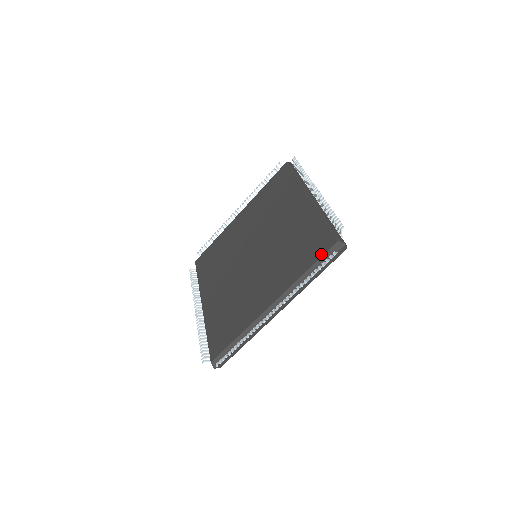
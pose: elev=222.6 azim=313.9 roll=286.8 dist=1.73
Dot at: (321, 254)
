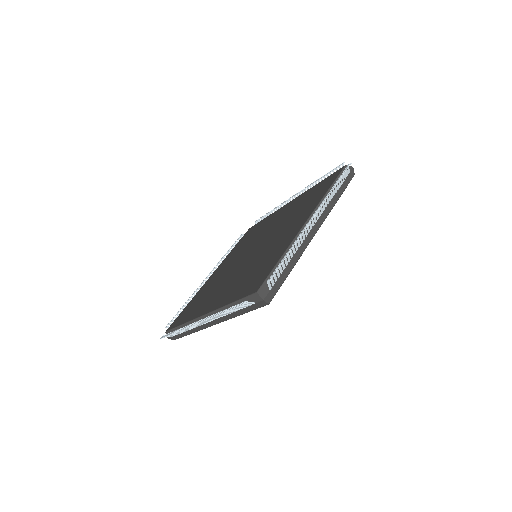
Dot at: (336, 177)
